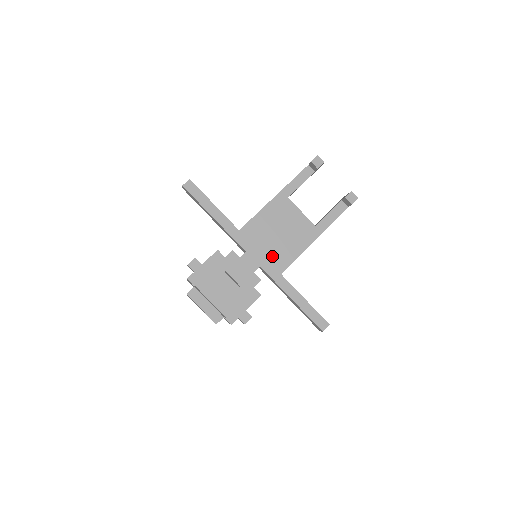
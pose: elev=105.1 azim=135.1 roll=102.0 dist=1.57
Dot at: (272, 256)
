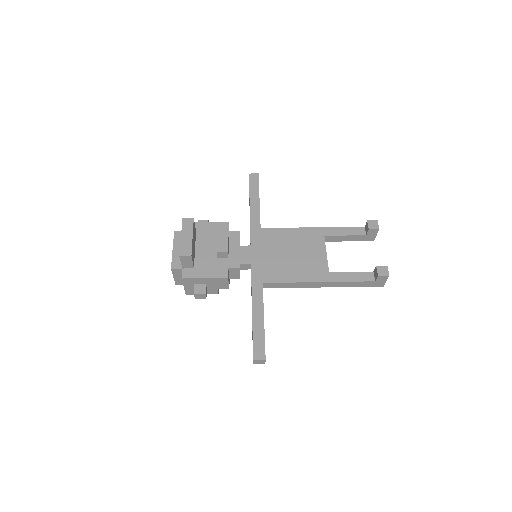
Dot at: (269, 265)
